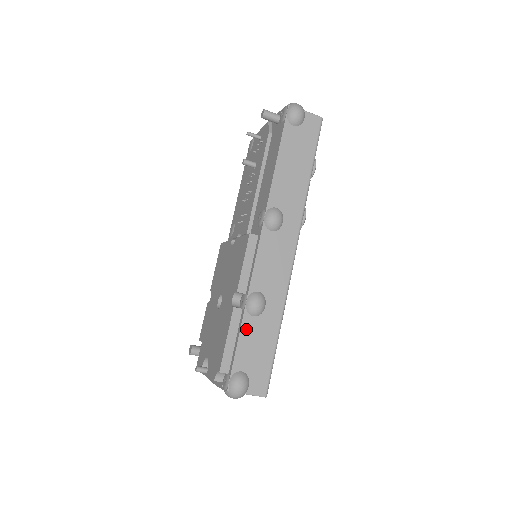
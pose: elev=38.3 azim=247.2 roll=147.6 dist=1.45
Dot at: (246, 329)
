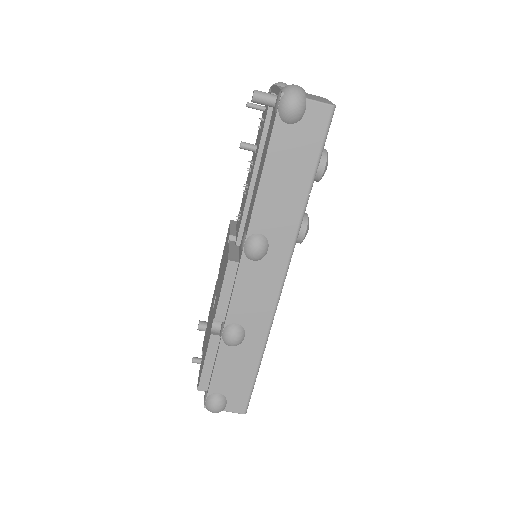
Dot at: (223, 357)
